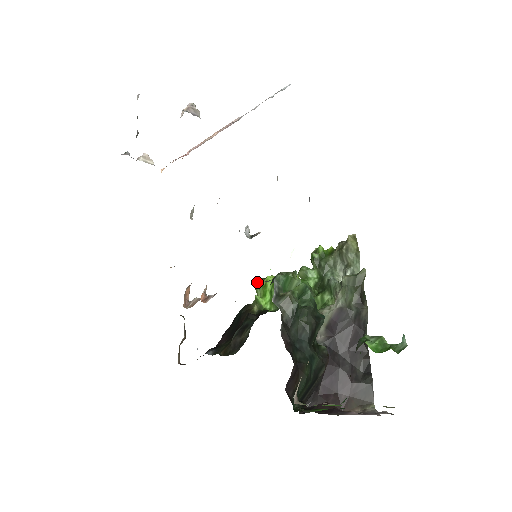
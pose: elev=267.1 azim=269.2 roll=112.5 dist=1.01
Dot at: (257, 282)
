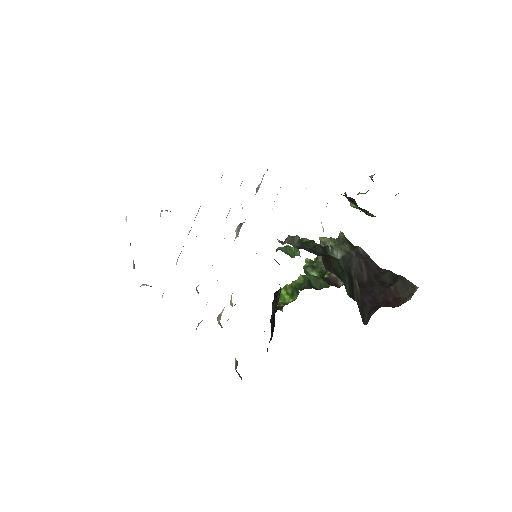
Dot at: occluded
